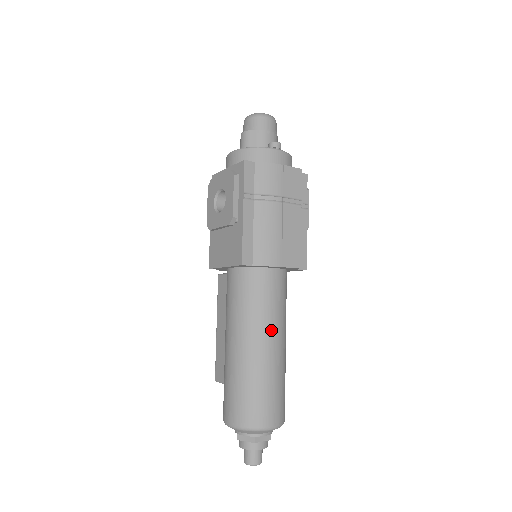
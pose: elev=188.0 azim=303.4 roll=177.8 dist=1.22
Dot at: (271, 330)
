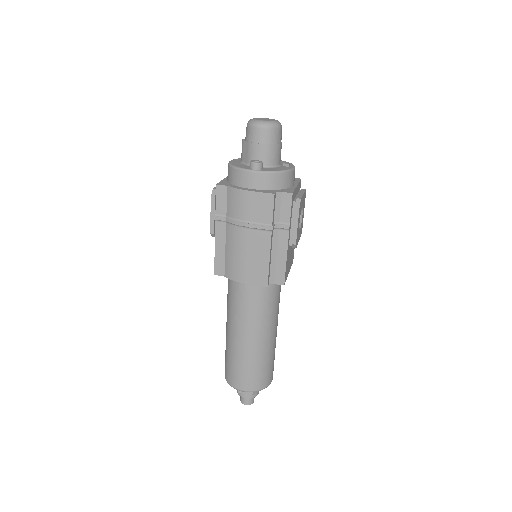
Dot at: (244, 326)
